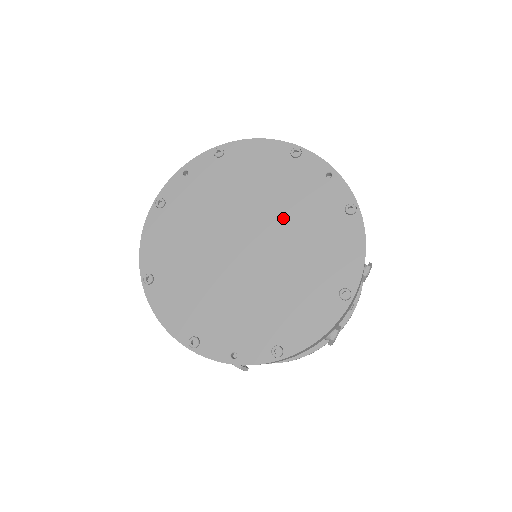
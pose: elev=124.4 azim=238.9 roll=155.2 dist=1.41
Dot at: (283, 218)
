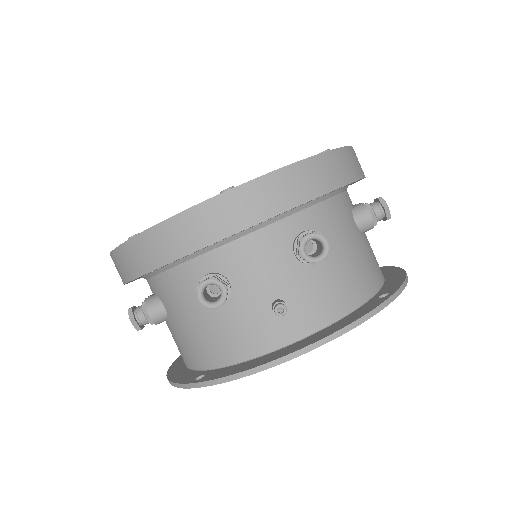
Dot at: occluded
